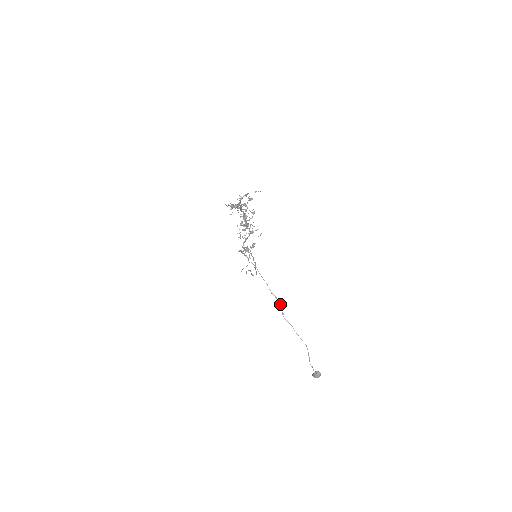
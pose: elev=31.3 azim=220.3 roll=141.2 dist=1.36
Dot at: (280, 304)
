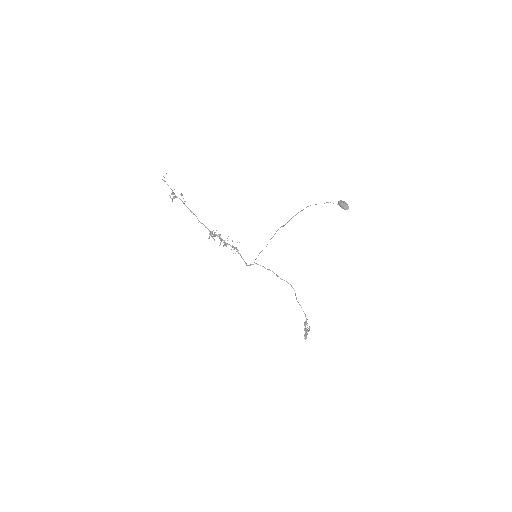
Dot at: (278, 229)
